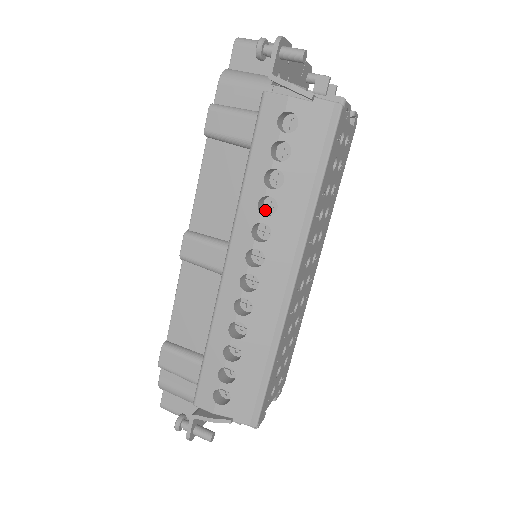
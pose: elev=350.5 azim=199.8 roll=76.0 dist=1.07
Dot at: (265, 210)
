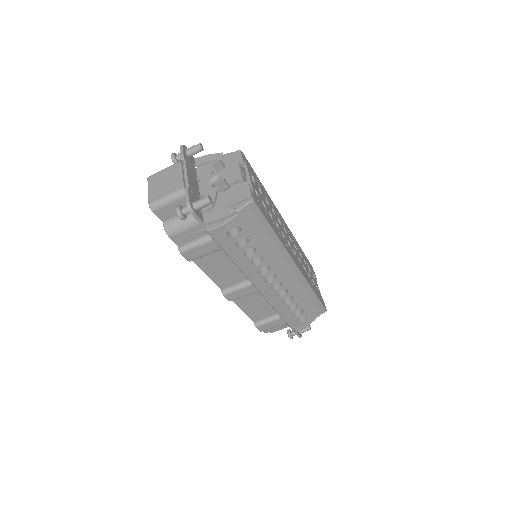
Dot at: occluded
